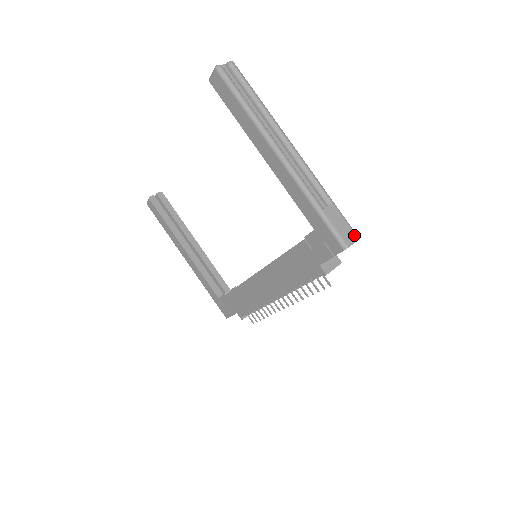
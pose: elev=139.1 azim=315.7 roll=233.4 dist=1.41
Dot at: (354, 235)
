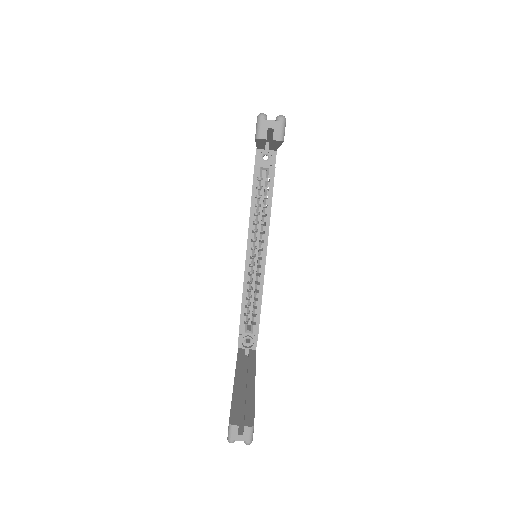
Dot at: occluded
